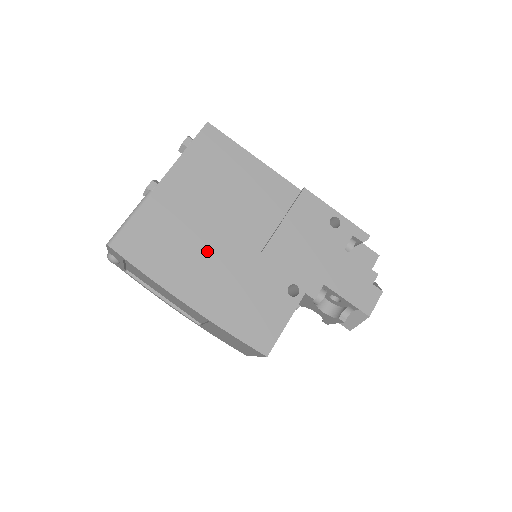
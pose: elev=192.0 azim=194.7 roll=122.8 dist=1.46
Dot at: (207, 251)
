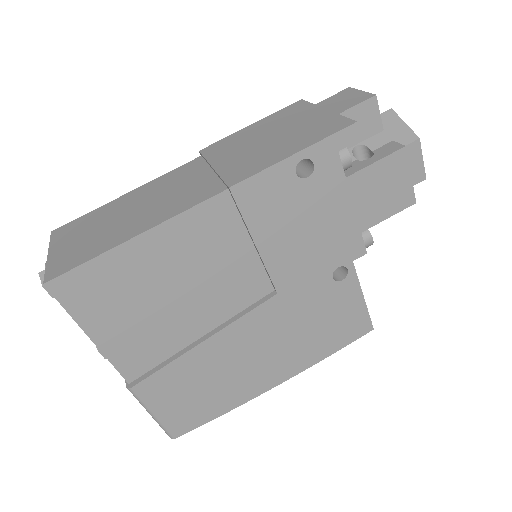
Dot at: (237, 352)
